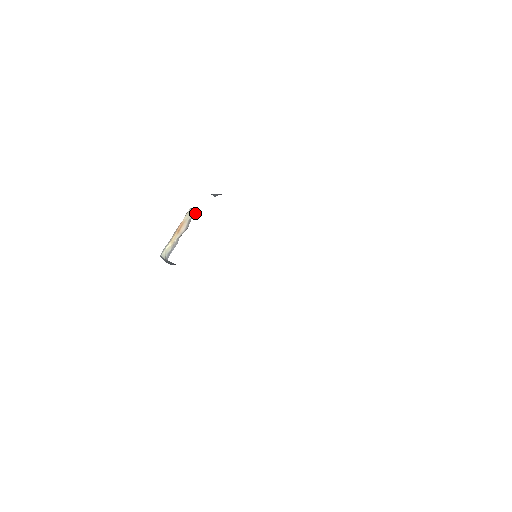
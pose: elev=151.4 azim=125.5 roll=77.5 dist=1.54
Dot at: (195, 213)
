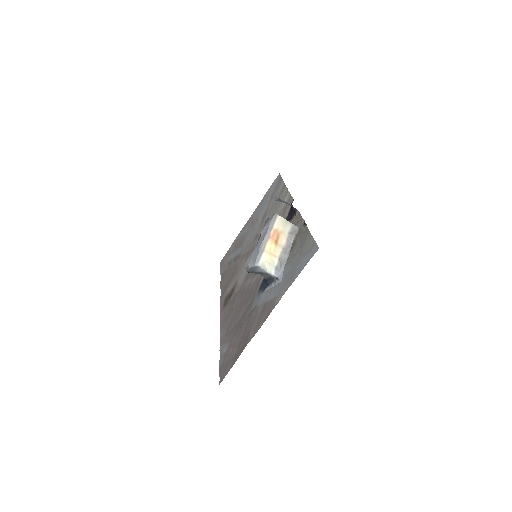
Dot at: (293, 228)
